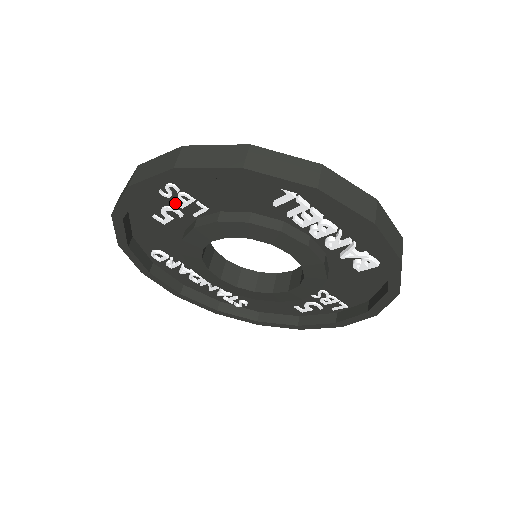
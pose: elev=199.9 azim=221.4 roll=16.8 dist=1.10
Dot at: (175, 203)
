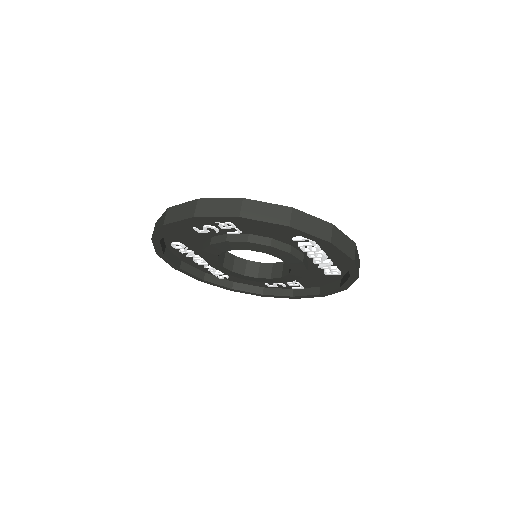
Dot at: (219, 226)
